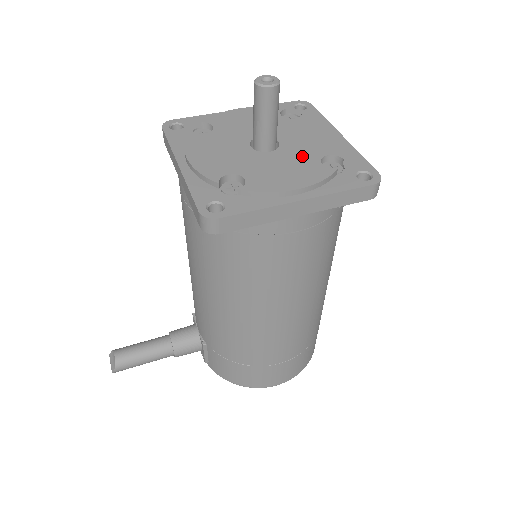
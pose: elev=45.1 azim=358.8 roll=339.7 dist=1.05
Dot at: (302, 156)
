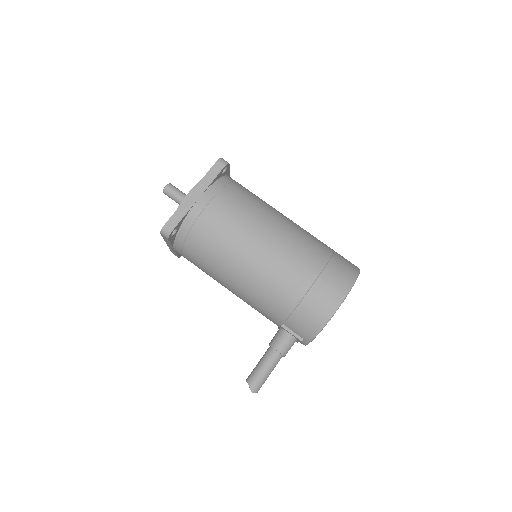
Dot at: occluded
